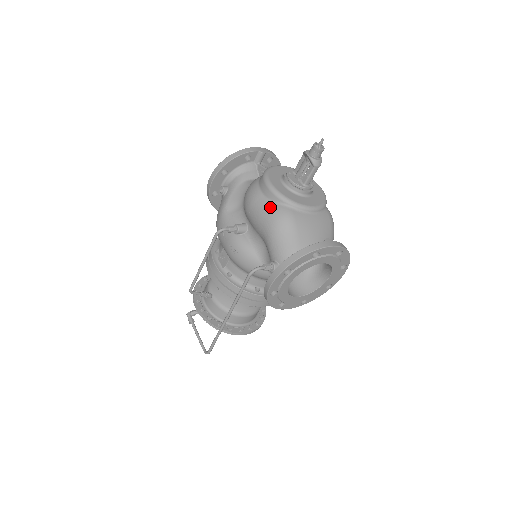
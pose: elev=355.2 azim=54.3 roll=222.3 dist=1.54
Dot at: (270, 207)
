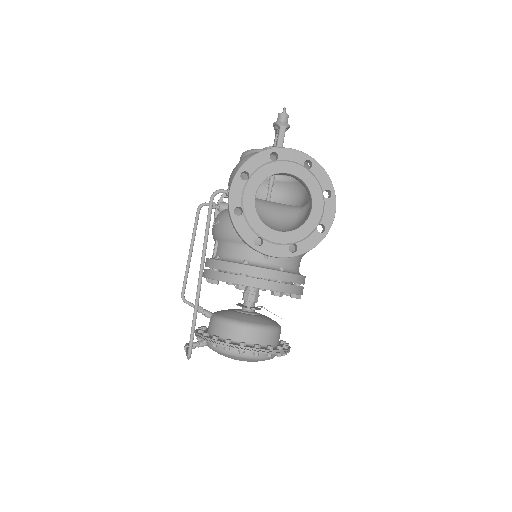
Dot at: occluded
